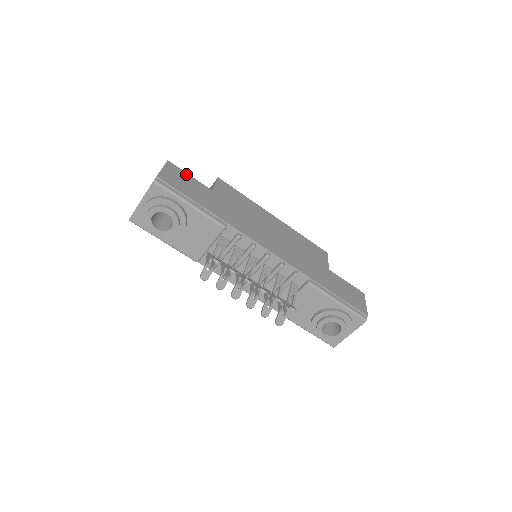
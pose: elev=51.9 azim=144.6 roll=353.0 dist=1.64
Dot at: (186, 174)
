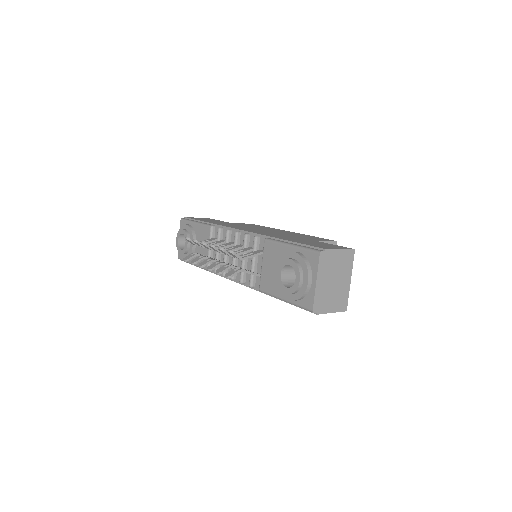
Dot at: occluded
